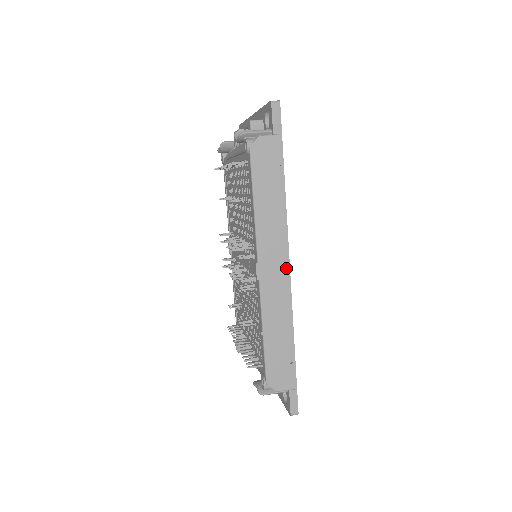
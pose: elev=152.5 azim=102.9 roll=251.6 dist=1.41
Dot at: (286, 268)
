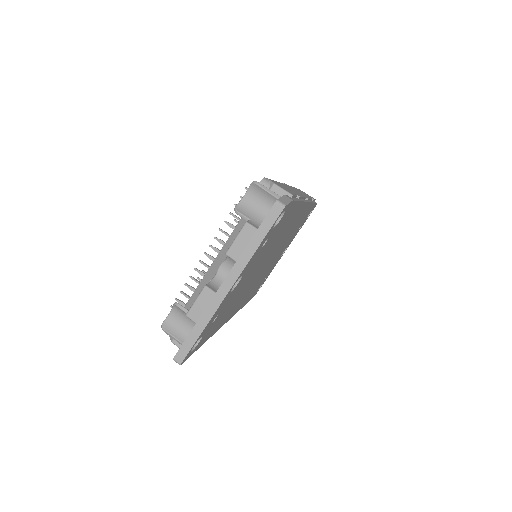
Dot at: occluded
